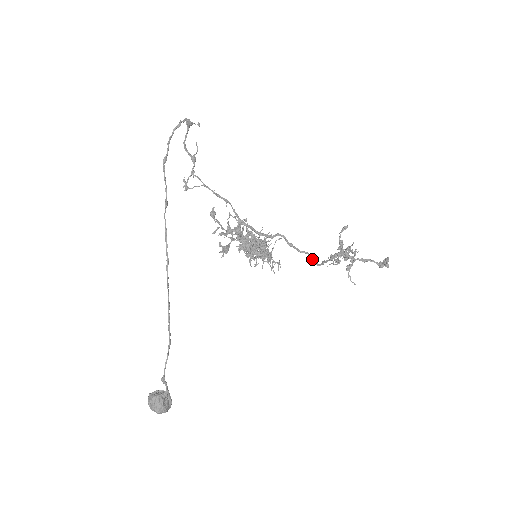
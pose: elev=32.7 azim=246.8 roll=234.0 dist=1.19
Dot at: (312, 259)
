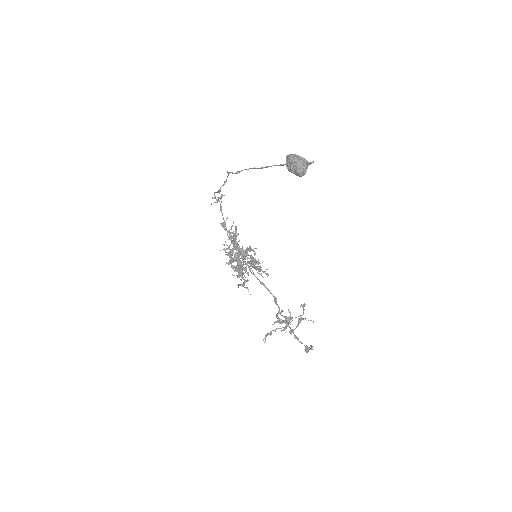
Dot at: (275, 301)
